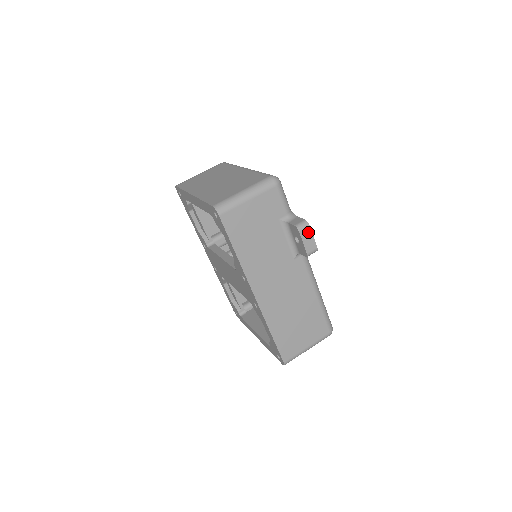
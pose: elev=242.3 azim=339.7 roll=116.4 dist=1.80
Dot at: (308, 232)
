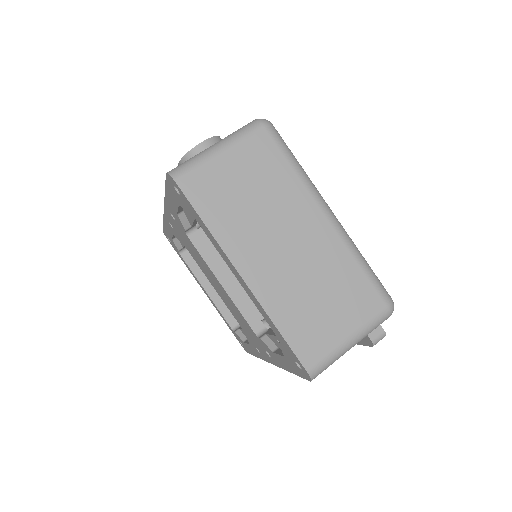
Dot at: occluded
